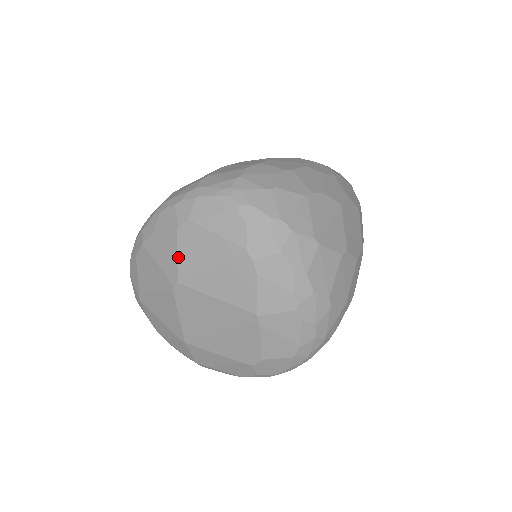
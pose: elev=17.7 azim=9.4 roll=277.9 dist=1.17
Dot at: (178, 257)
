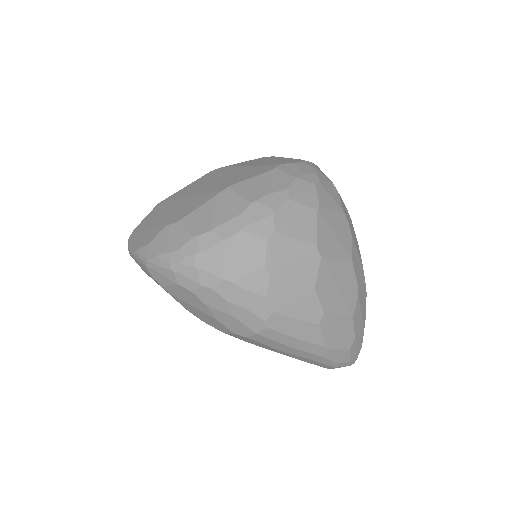
Dot at: (241, 163)
